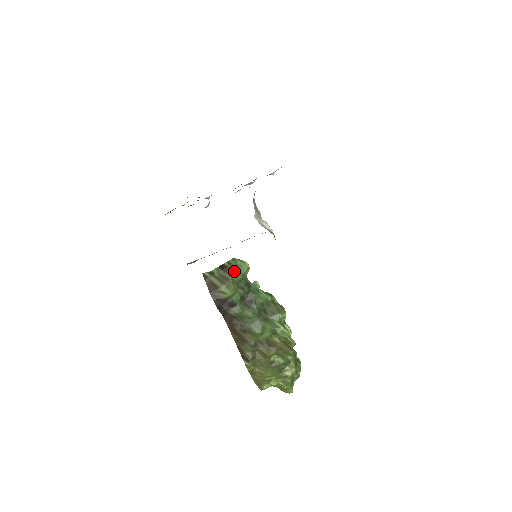
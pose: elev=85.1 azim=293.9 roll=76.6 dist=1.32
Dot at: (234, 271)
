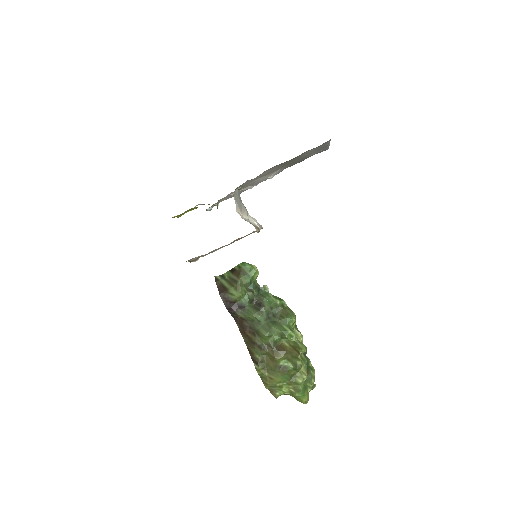
Dot at: (242, 274)
